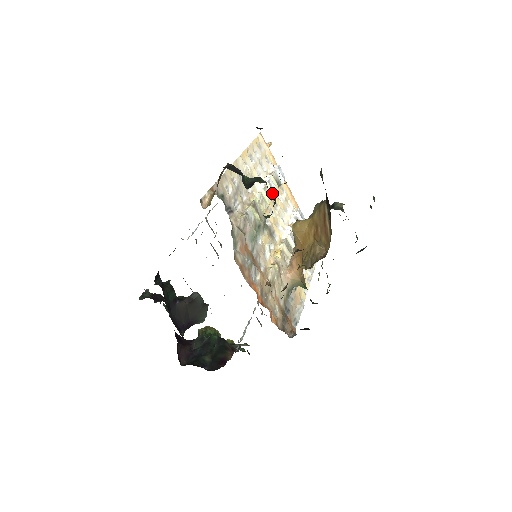
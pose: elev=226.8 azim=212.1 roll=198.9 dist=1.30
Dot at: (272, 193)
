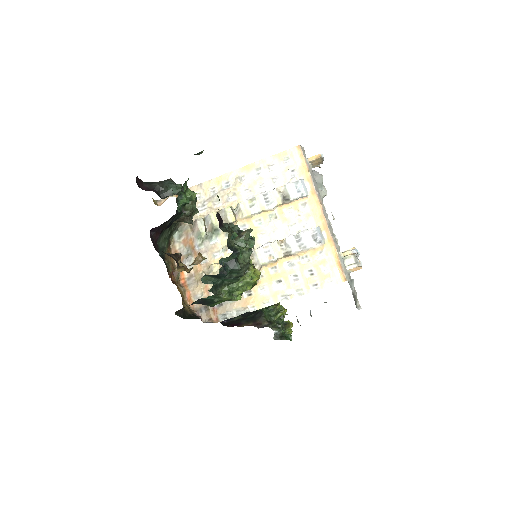
Dot at: (262, 206)
